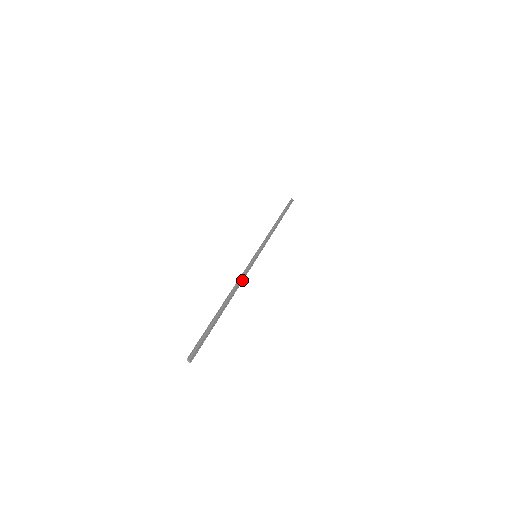
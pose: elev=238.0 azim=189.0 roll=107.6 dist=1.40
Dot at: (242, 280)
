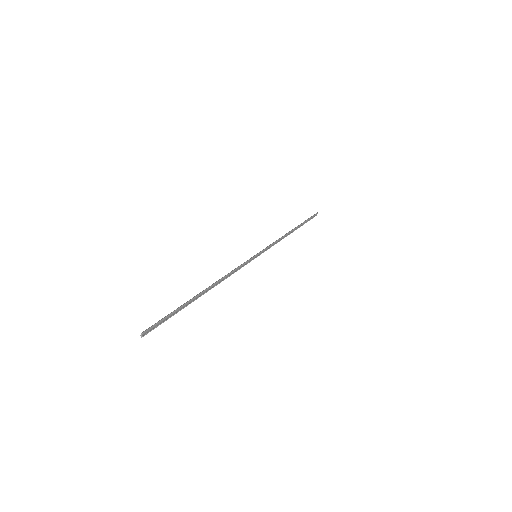
Dot at: occluded
